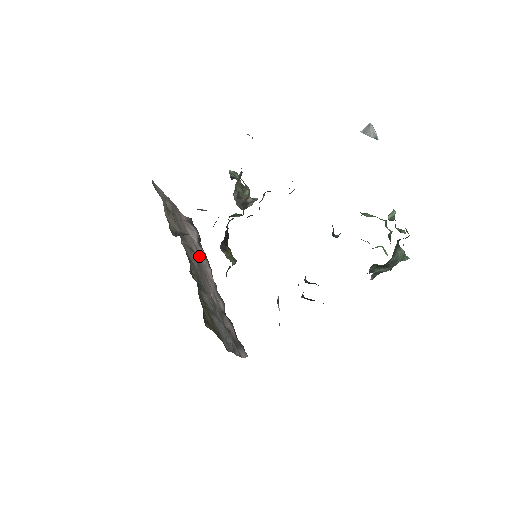
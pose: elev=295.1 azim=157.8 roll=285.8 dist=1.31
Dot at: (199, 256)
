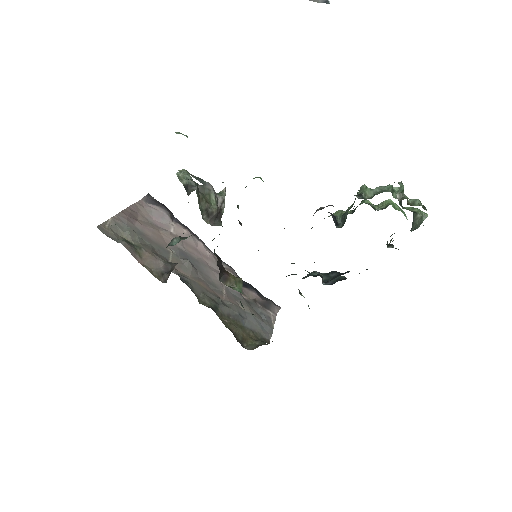
Dot at: (186, 245)
